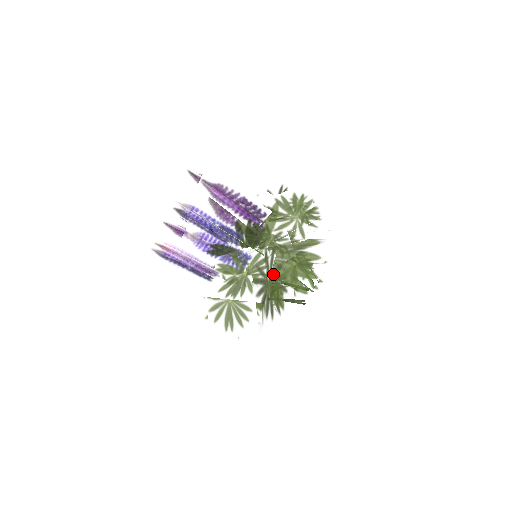
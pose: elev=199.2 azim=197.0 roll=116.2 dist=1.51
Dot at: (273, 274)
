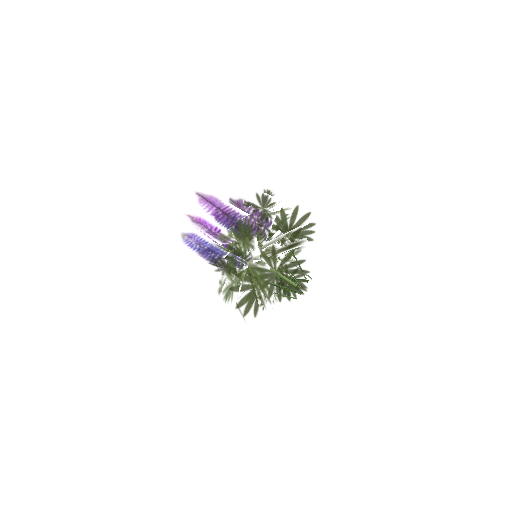
Dot at: occluded
